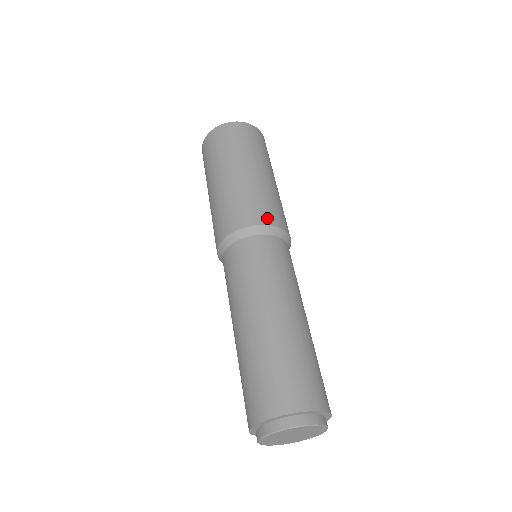
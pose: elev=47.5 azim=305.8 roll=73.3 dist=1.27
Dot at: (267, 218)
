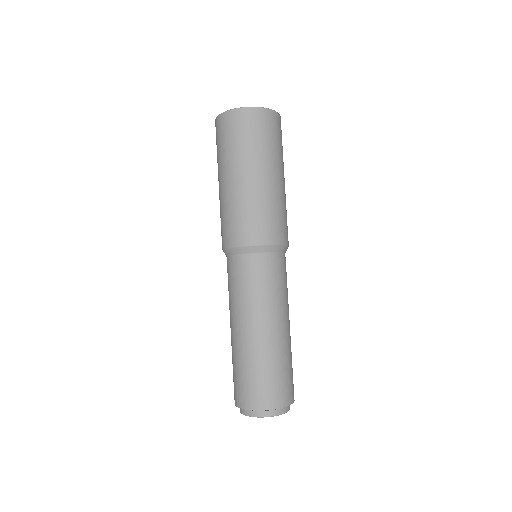
Dot at: occluded
